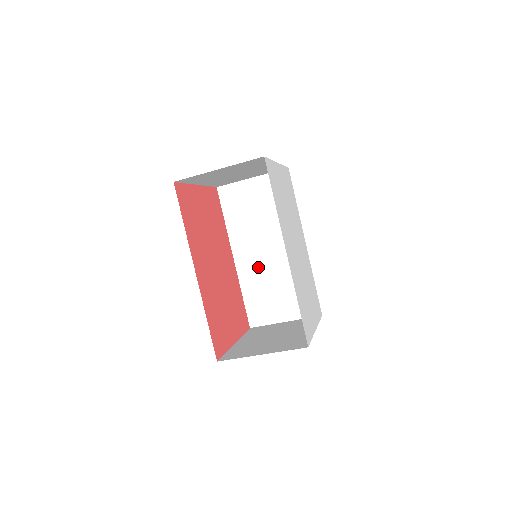
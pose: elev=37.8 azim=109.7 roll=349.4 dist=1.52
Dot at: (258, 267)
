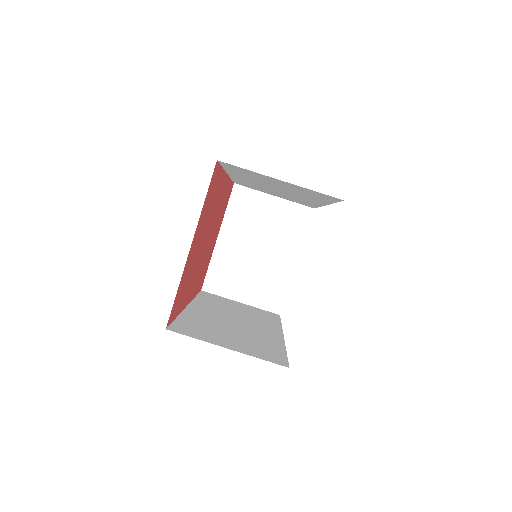
Dot at: (215, 319)
